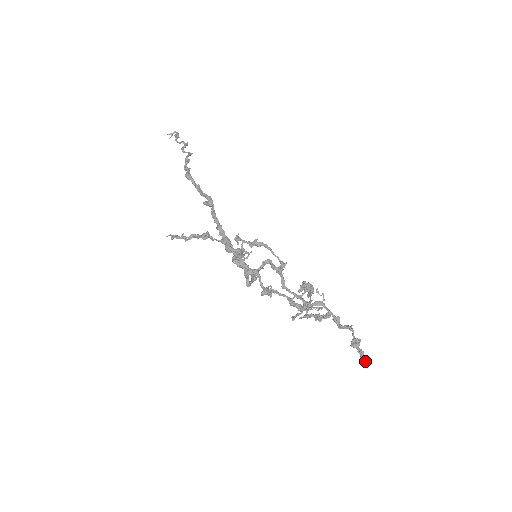
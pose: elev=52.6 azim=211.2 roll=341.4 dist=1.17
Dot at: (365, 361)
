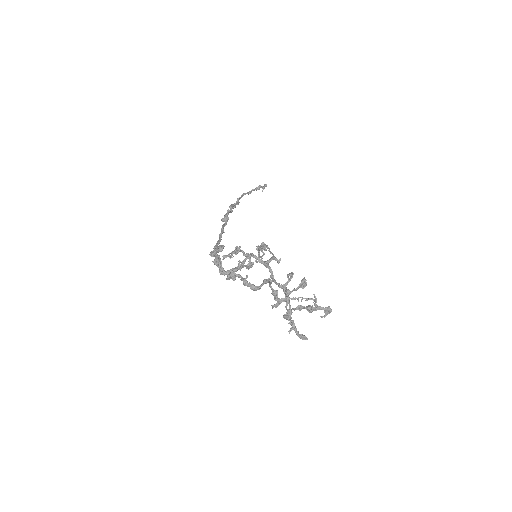
Dot at: (300, 335)
